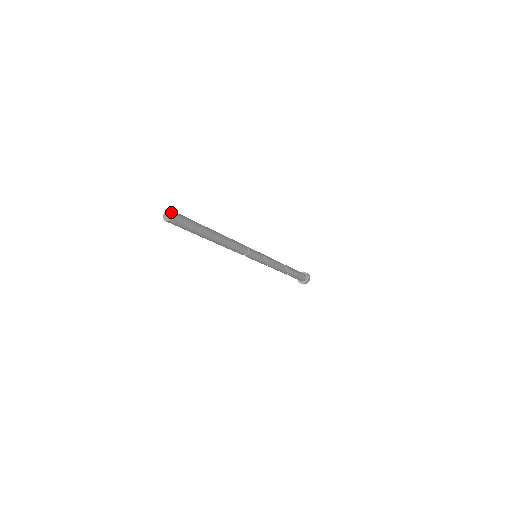
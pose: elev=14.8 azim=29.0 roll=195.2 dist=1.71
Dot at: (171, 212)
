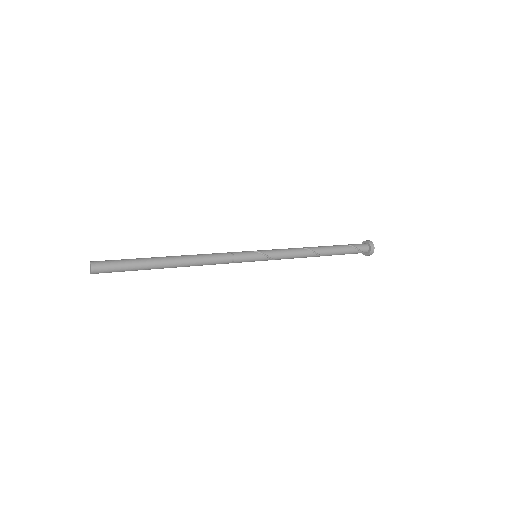
Dot at: (90, 269)
